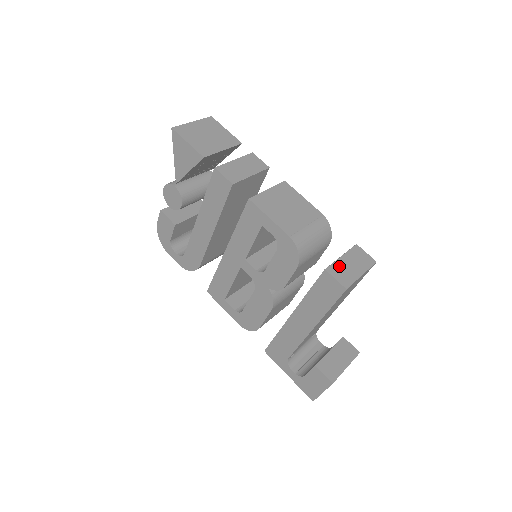
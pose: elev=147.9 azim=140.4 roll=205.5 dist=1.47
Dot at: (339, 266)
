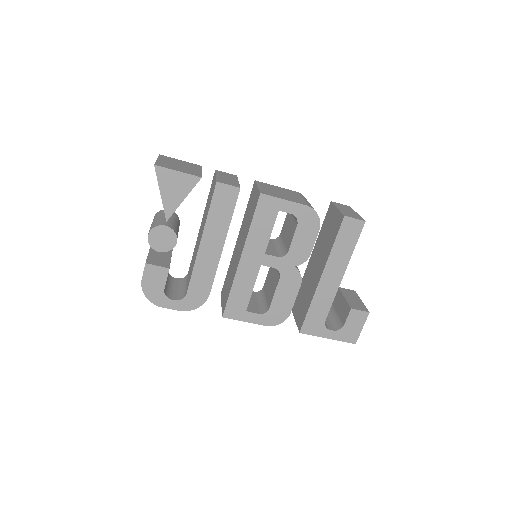
Dot at: (345, 212)
